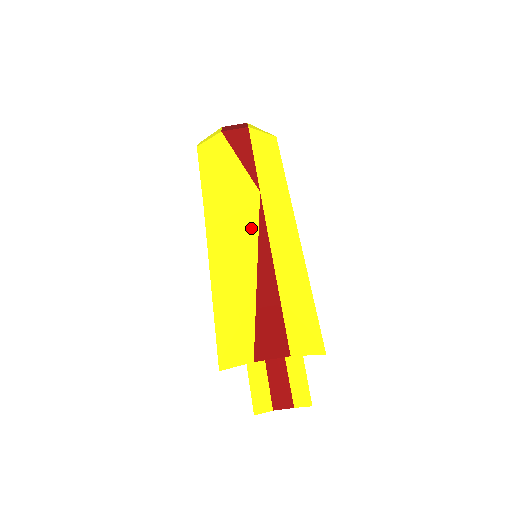
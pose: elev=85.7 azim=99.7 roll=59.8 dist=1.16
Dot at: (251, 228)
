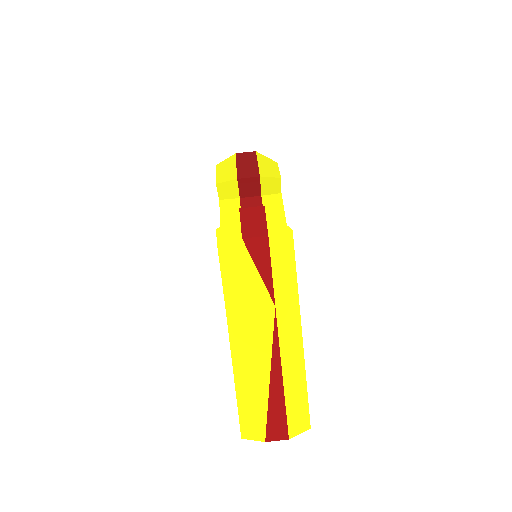
Dot at: (266, 341)
